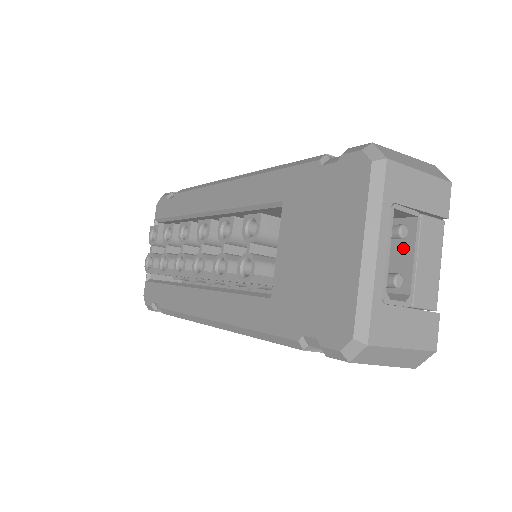
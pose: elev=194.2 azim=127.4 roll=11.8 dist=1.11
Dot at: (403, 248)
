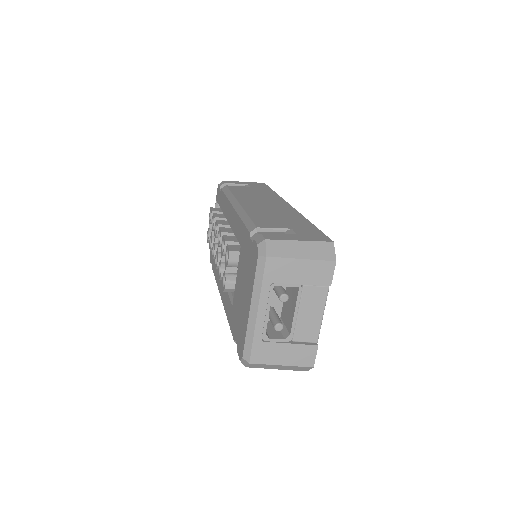
Dot at: (293, 303)
